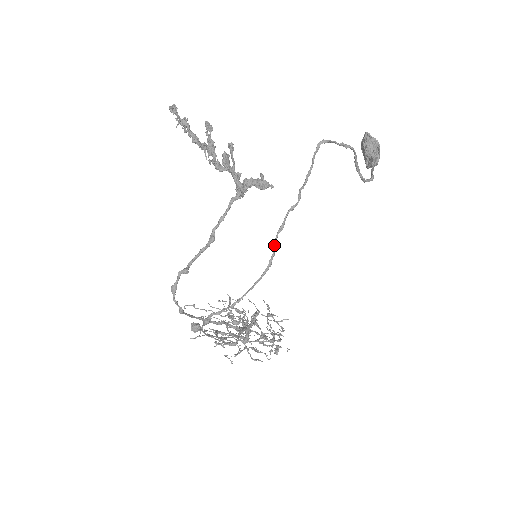
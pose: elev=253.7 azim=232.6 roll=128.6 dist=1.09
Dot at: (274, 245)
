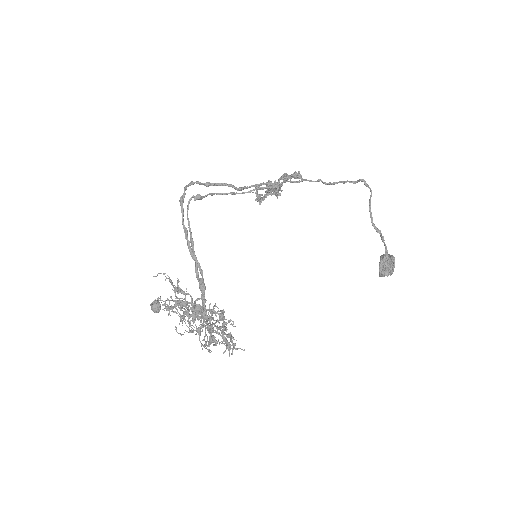
Dot at: (285, 181)
